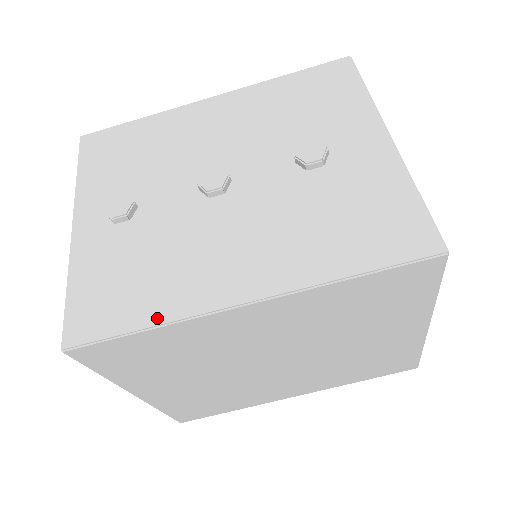
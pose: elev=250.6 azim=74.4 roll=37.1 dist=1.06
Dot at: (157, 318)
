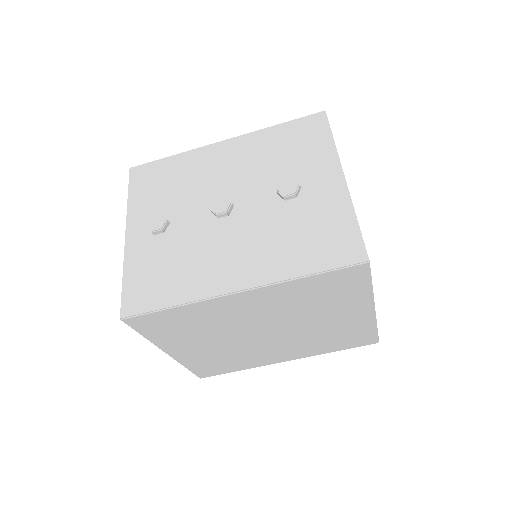
Dot at: (181, 300)
